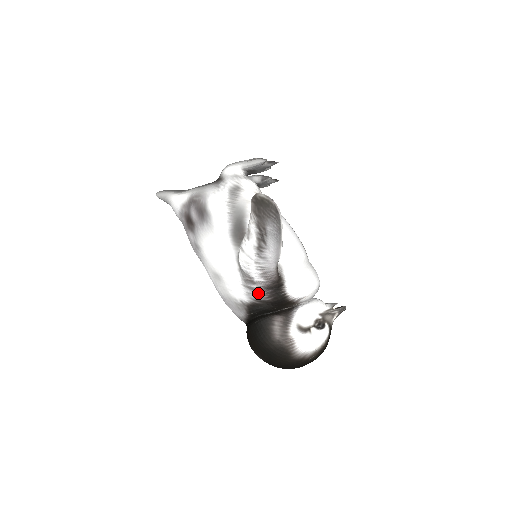
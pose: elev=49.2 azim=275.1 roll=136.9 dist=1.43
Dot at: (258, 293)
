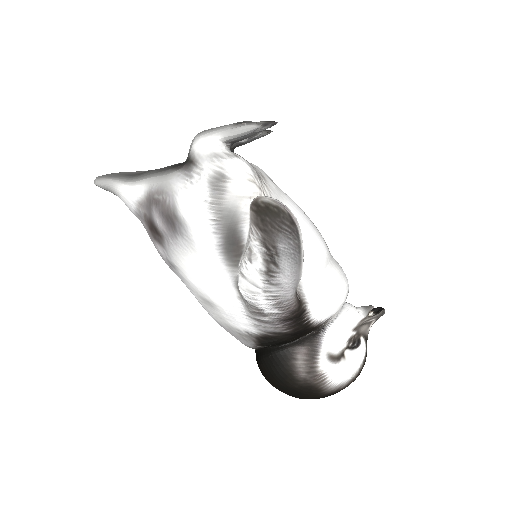
Dot at: (271, 326)
